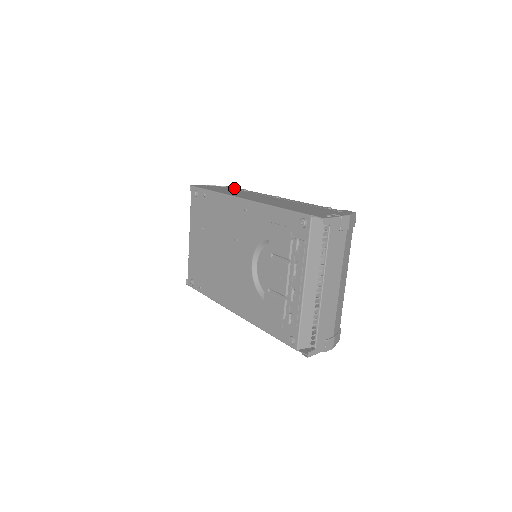
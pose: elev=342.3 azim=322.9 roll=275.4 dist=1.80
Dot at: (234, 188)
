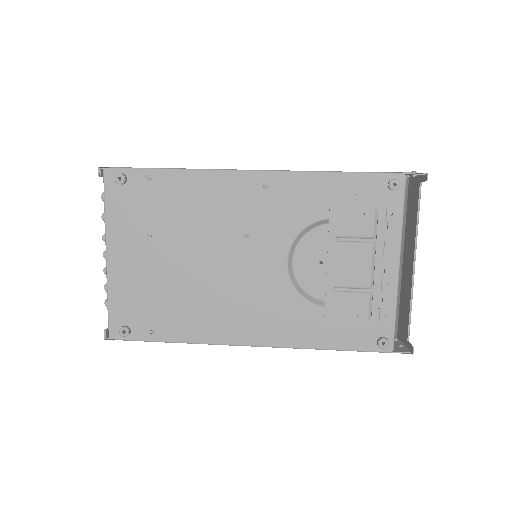
Dot at: occluded
